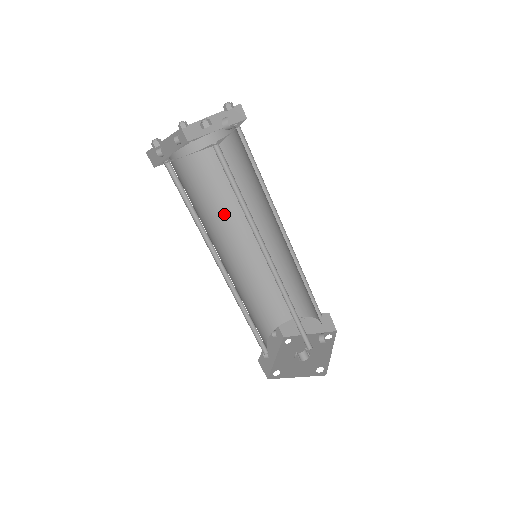
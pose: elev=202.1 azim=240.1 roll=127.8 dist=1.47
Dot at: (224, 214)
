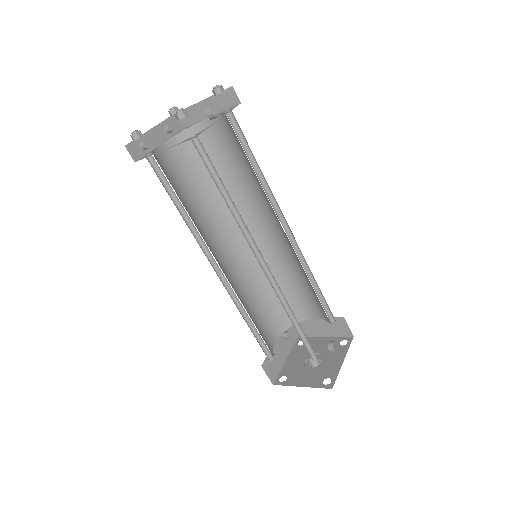
Dot at: (224, 208)
